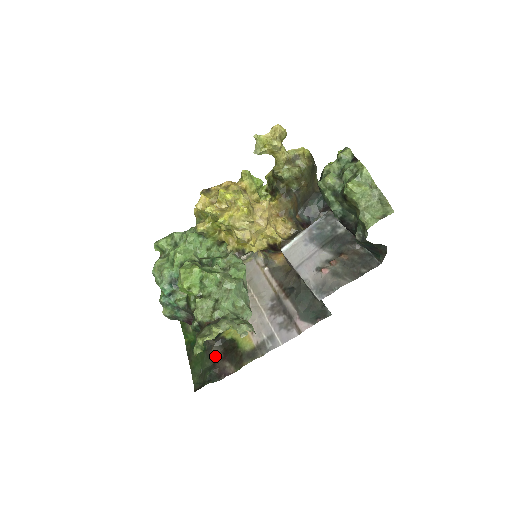
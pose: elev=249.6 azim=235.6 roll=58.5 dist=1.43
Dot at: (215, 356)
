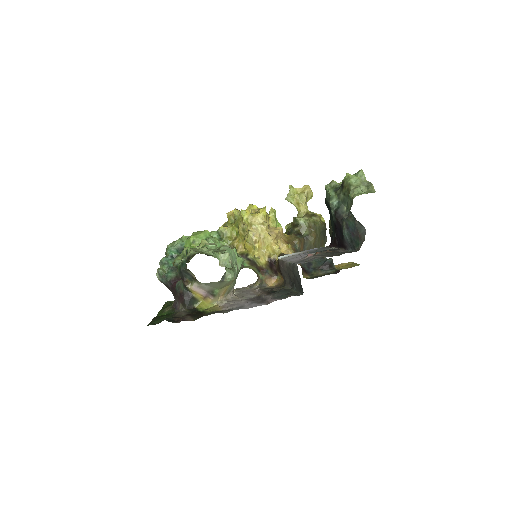
Dot at: (180, 315)
